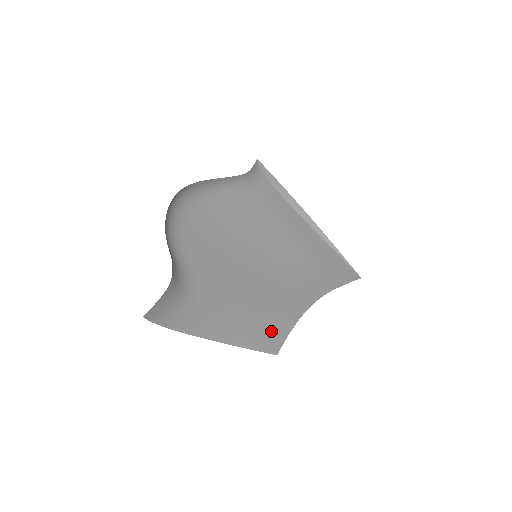
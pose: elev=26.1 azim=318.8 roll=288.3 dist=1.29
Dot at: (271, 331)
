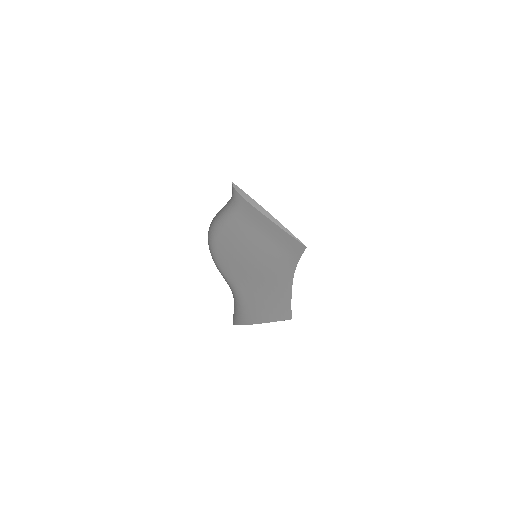
Dot at: (283, 305)
